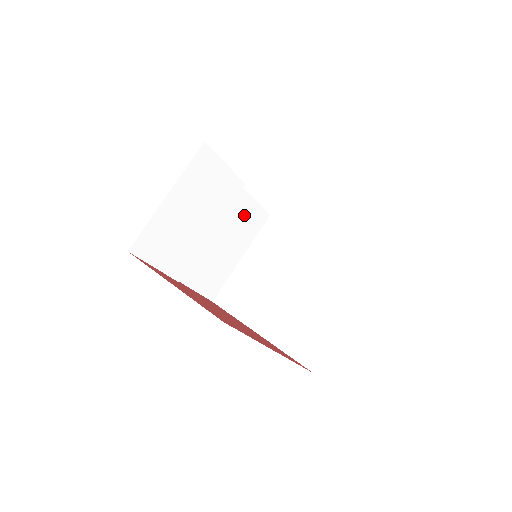
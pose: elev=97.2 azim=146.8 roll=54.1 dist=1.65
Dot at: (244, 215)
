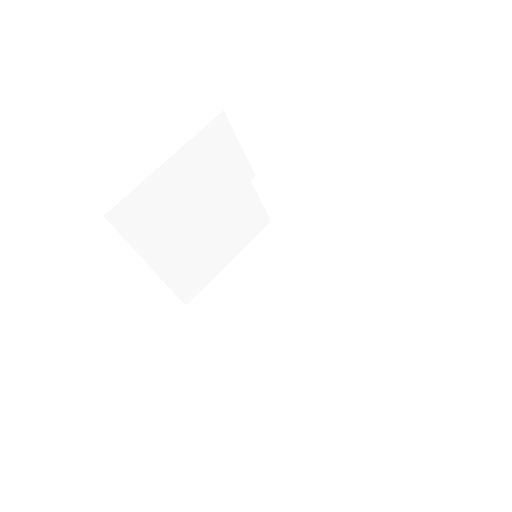
Dot at: (244, 213)
